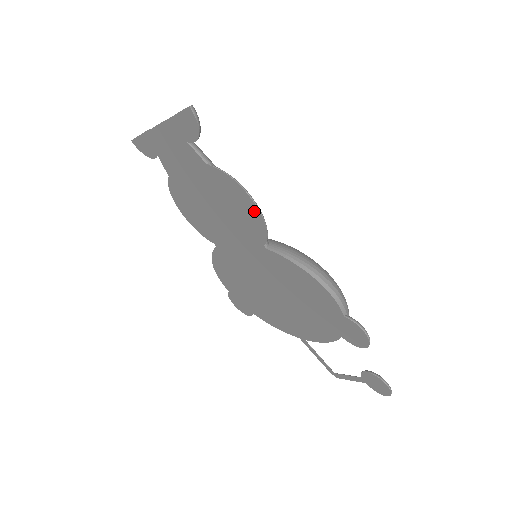
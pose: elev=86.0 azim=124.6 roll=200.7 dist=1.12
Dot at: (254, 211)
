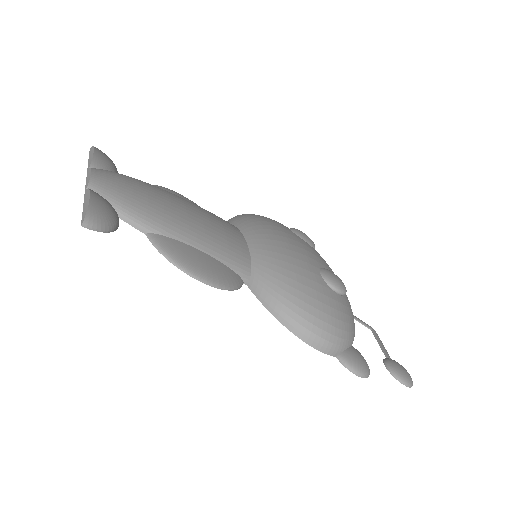
Dot at: (209, 280)
